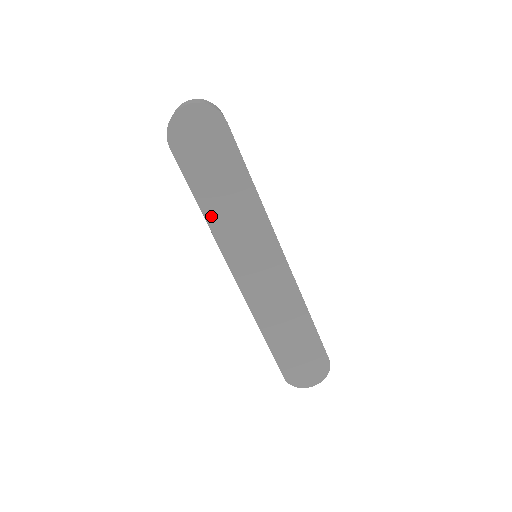
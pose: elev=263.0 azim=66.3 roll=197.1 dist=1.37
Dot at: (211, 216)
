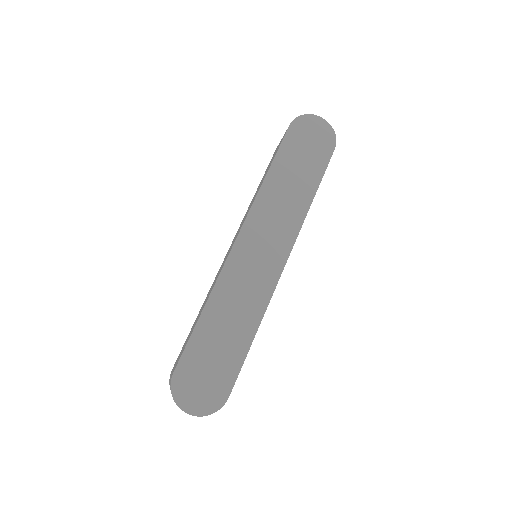
Dot at: (269, 183)
